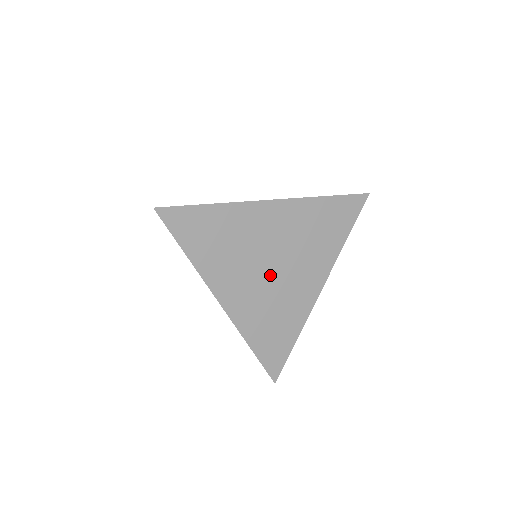
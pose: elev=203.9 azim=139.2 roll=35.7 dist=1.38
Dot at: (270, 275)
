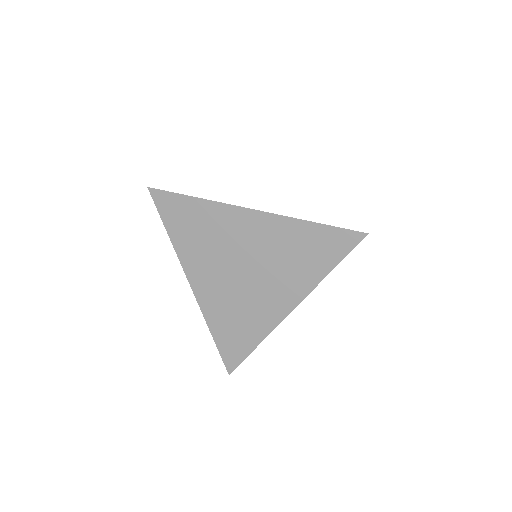
Dot at: (239, 278)
